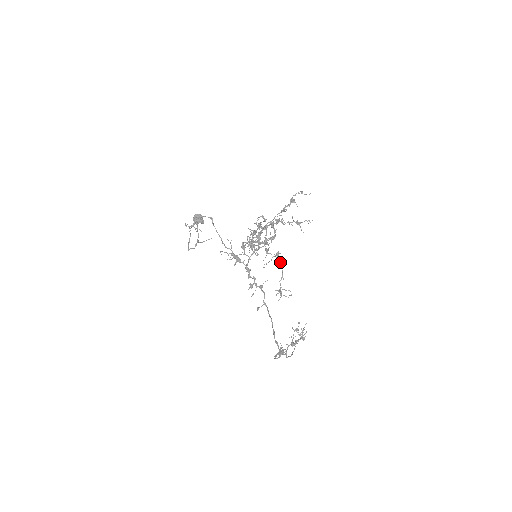
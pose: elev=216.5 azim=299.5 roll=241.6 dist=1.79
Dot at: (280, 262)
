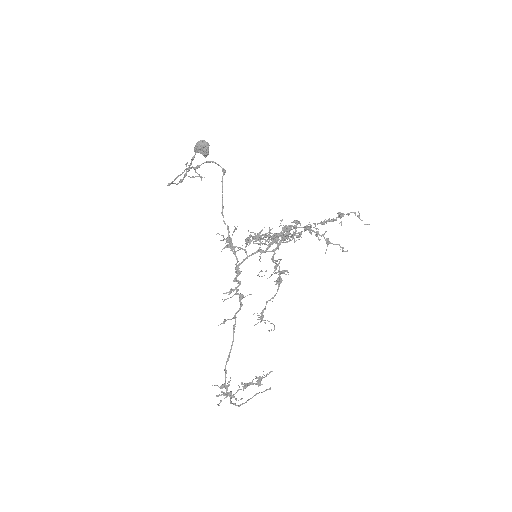
Dot at: (281, 280)
